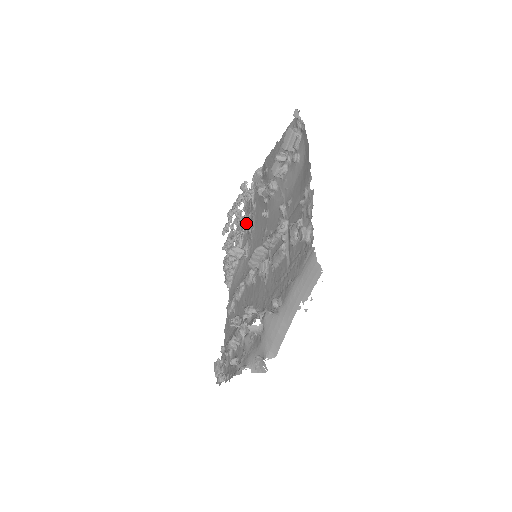
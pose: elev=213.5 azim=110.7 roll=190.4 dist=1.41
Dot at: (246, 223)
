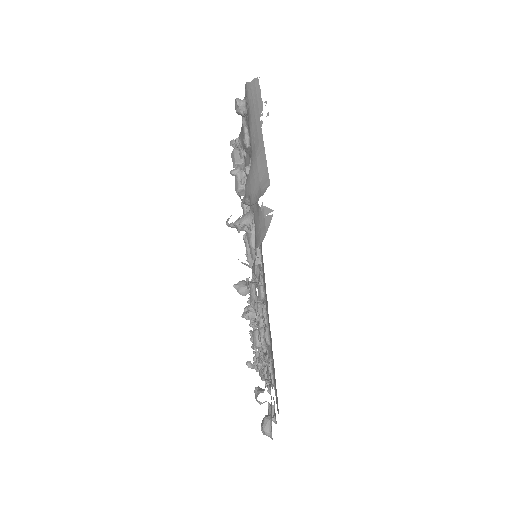
Dot at: occluded
